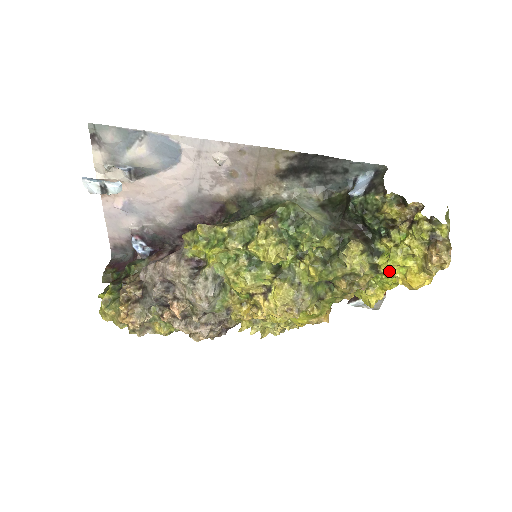
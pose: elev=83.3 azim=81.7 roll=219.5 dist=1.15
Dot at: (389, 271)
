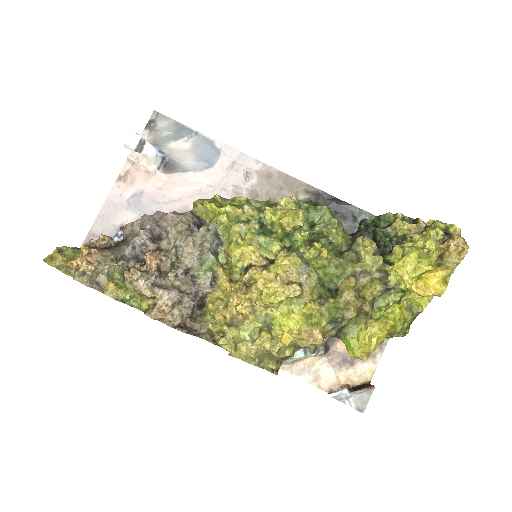
Dot at: (401, 275)
